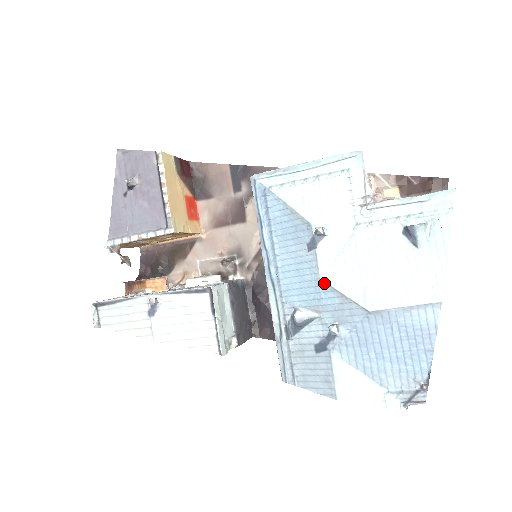
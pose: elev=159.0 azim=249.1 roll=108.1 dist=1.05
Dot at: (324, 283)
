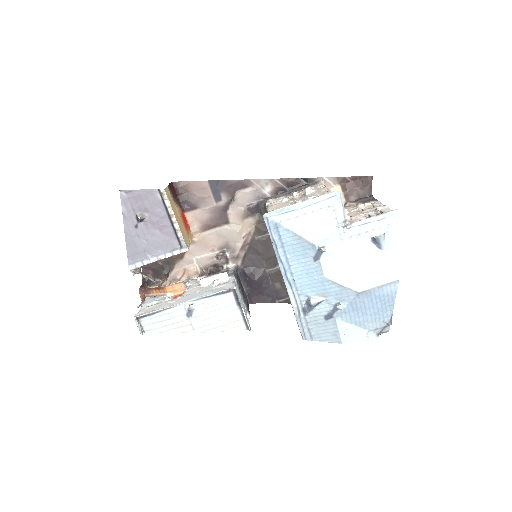
Dot at: (328, 280)
